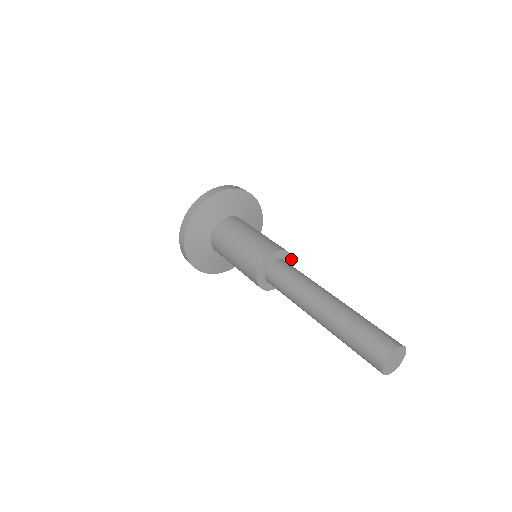
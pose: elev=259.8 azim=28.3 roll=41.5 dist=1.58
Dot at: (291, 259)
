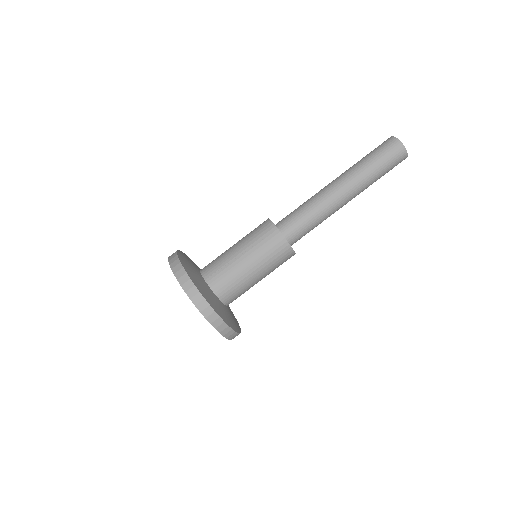
Dot at: occluded
